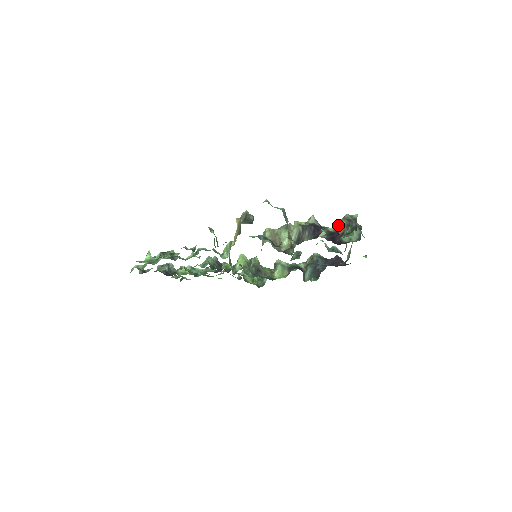
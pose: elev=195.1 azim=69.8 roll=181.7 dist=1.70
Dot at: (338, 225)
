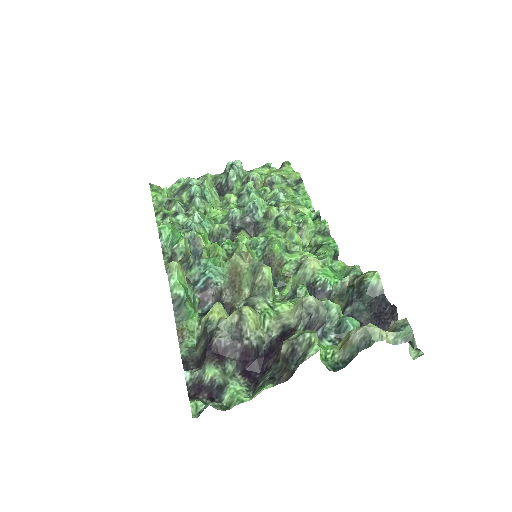
Dot at: occluded
